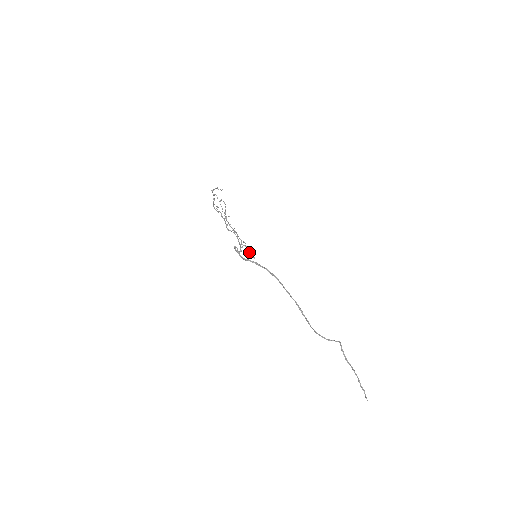
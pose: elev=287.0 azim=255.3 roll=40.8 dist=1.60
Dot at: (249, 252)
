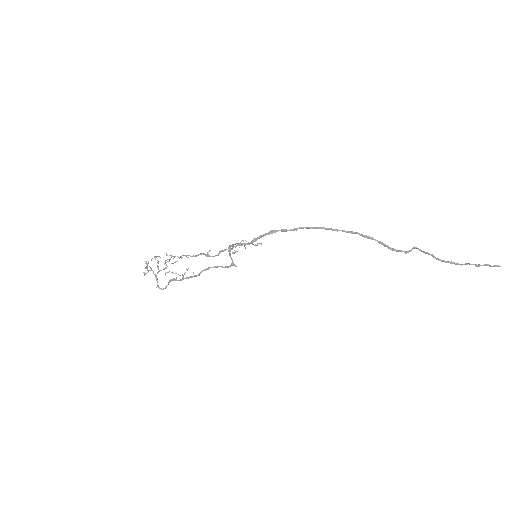
Dot at: occluded
